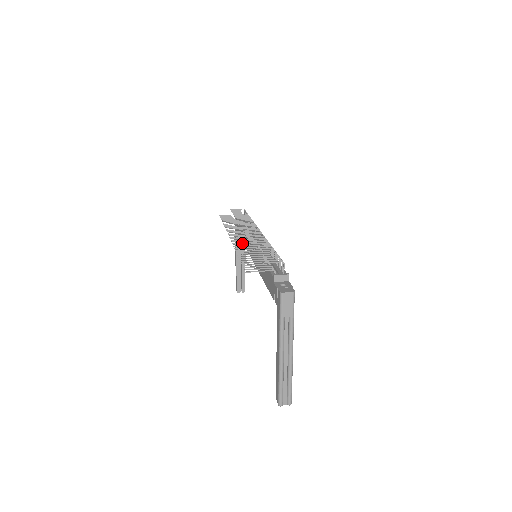
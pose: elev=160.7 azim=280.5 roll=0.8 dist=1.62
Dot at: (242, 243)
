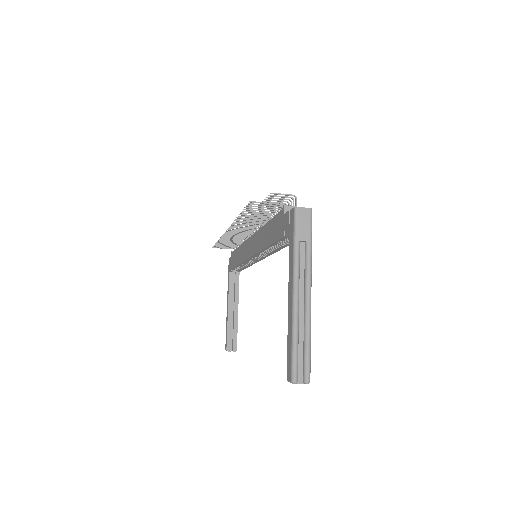
Dot at: (236, 288)
